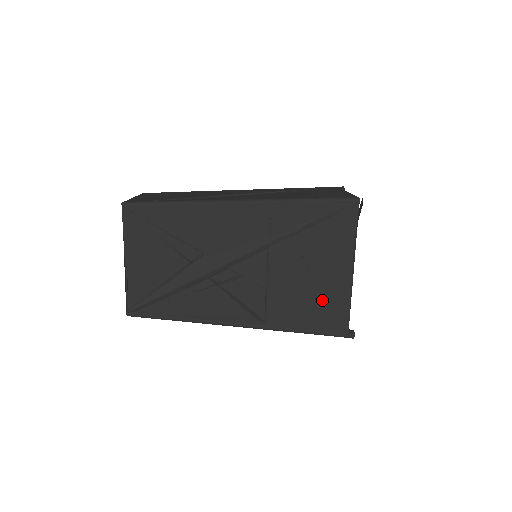
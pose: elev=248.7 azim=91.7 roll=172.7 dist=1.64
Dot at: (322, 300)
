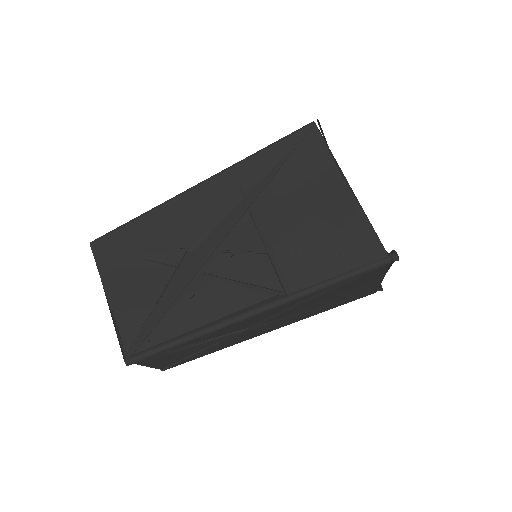
Dot at: (335, 233)
